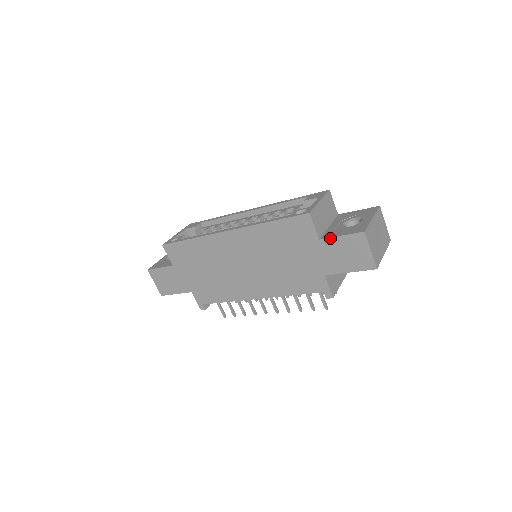
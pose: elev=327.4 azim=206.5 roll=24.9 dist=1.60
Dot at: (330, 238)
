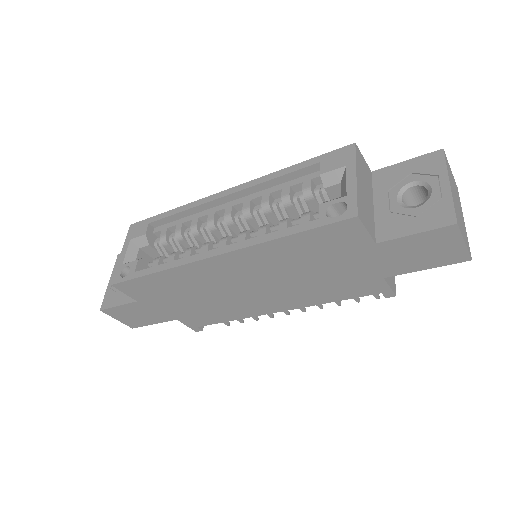
Dot at: (394, 239)
